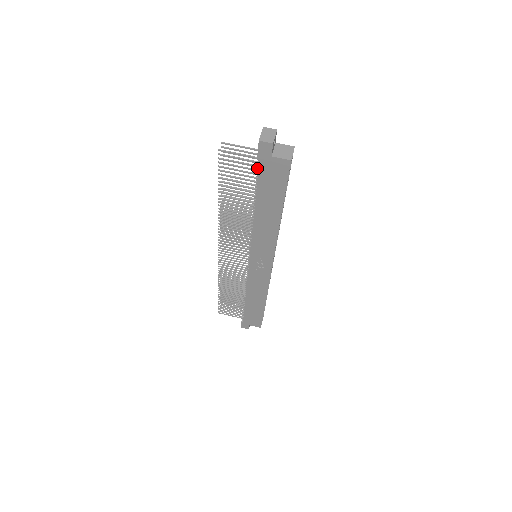
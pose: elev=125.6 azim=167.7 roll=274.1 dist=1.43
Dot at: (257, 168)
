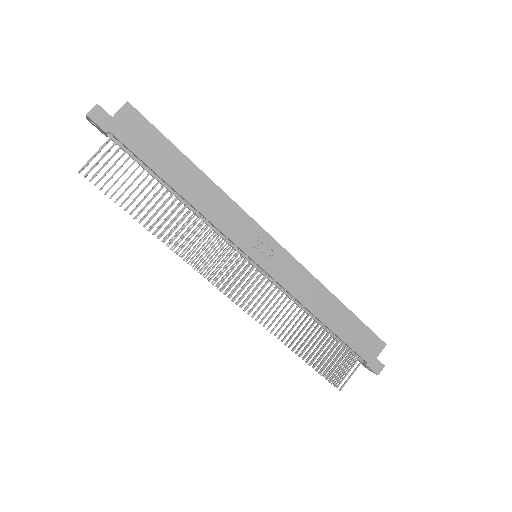
Dot at: occluded
